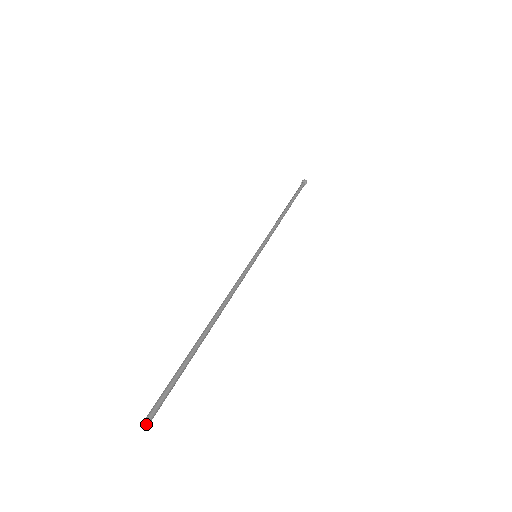
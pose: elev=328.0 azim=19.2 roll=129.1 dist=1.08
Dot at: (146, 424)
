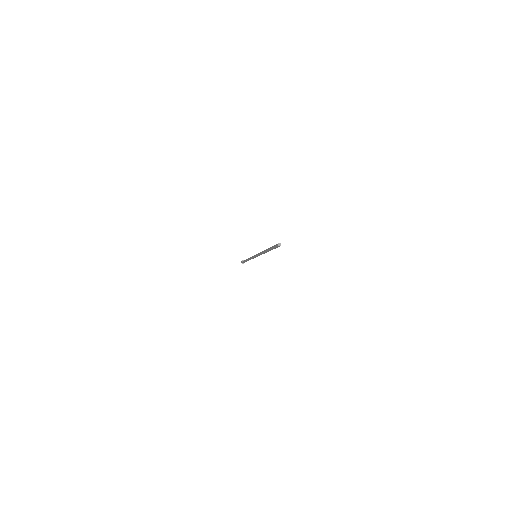
Dot at: (280, 244)
